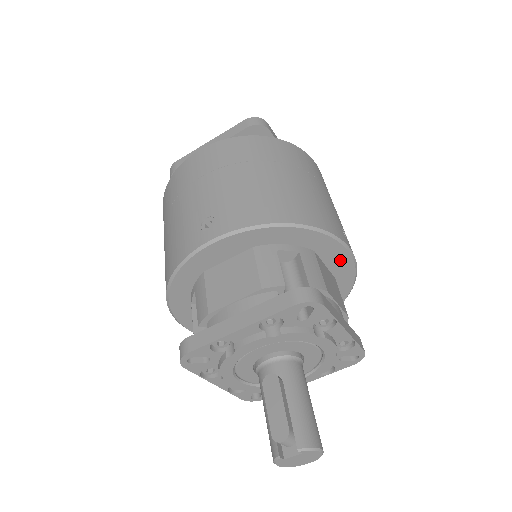
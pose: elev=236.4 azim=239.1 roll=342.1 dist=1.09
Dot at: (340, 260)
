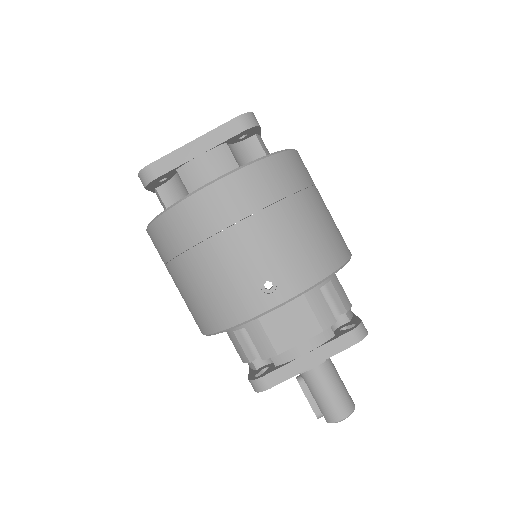
Dot at: occluded
